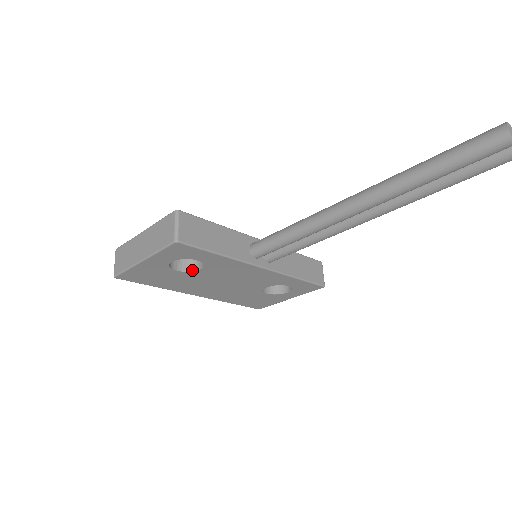
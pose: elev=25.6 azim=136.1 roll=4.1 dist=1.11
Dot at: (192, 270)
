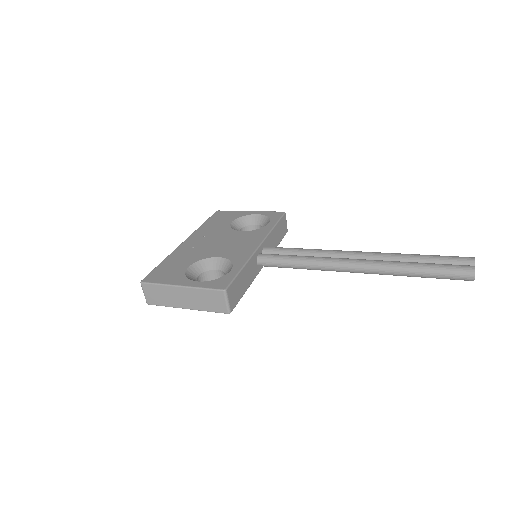
Dot at: occluded
